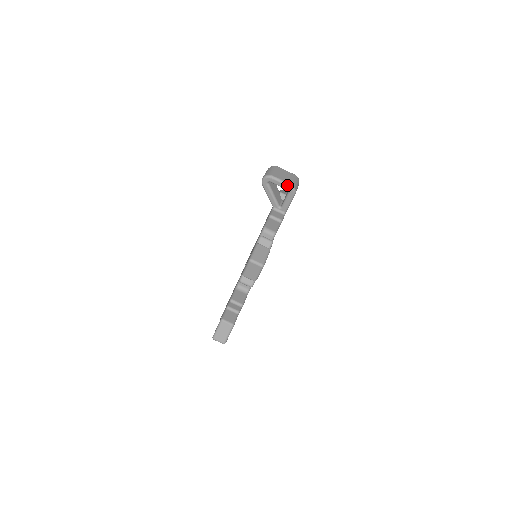
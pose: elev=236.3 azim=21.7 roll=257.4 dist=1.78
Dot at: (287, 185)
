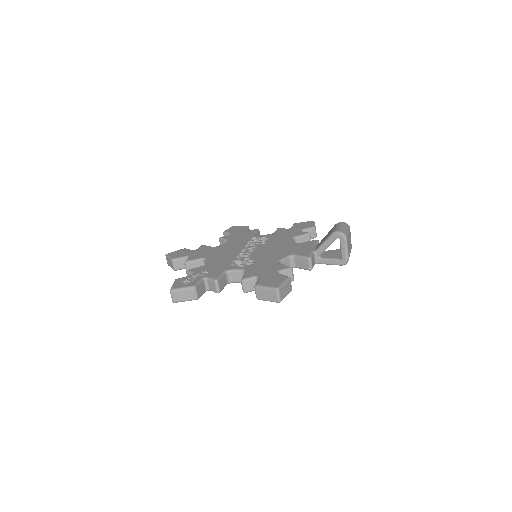
Dot at: (347, 256)
